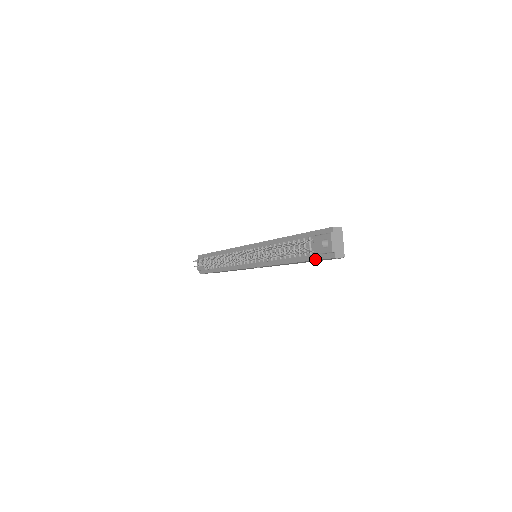
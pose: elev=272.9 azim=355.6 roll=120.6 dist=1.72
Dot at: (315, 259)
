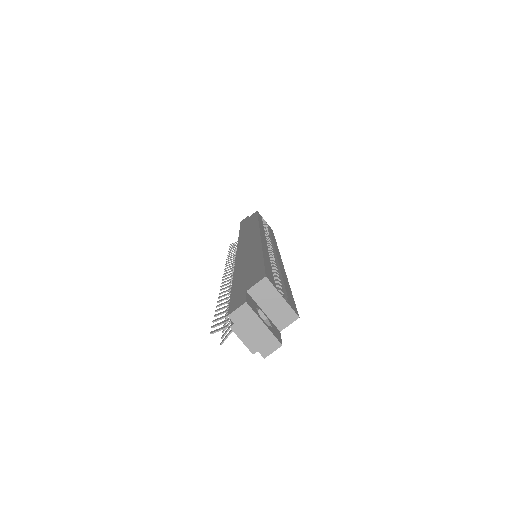
Dot at: occluded
